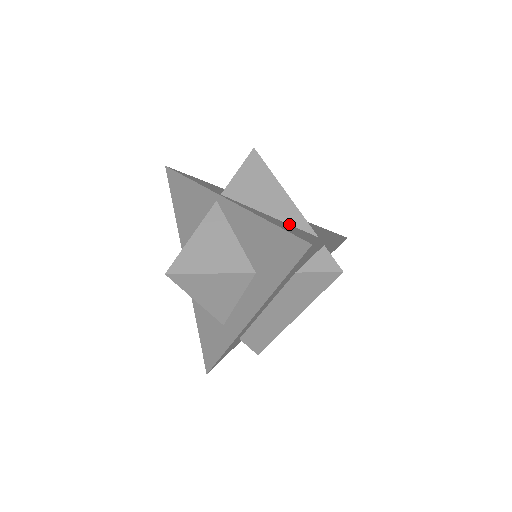
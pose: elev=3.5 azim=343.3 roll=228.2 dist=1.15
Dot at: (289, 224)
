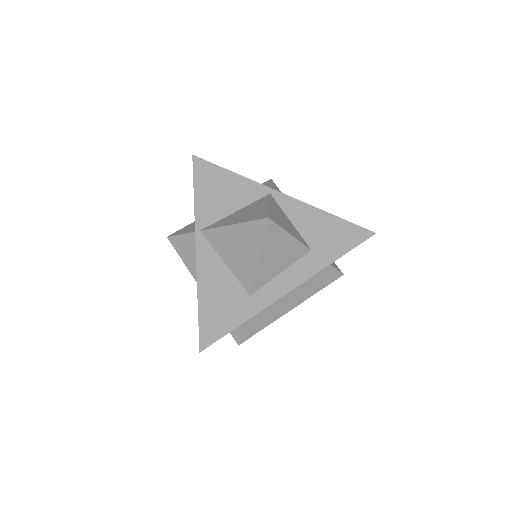
Dot at: occluded
